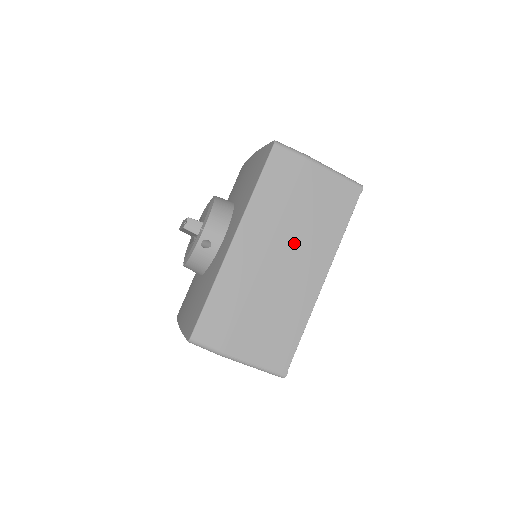
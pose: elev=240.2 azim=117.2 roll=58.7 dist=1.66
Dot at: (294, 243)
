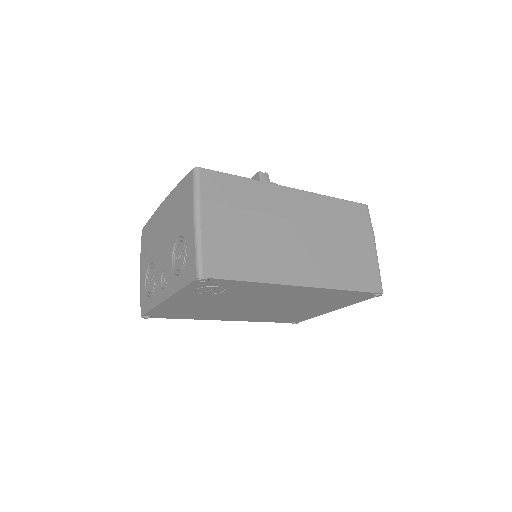
Dot at: (316, 243)
